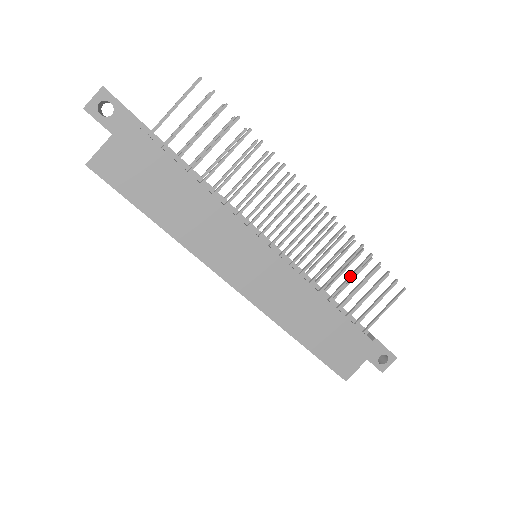
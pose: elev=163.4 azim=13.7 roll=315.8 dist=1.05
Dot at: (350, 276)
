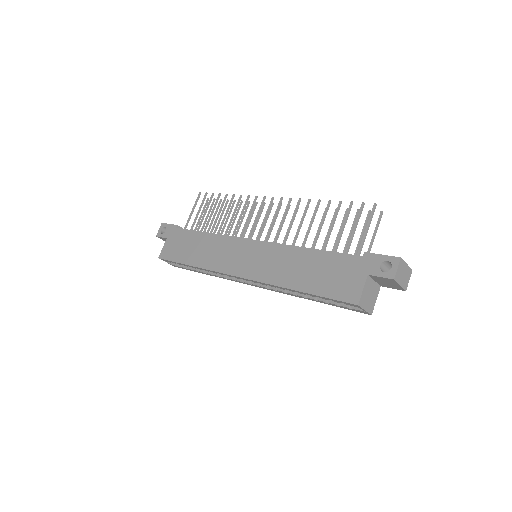
Dot at: (320, 224)
